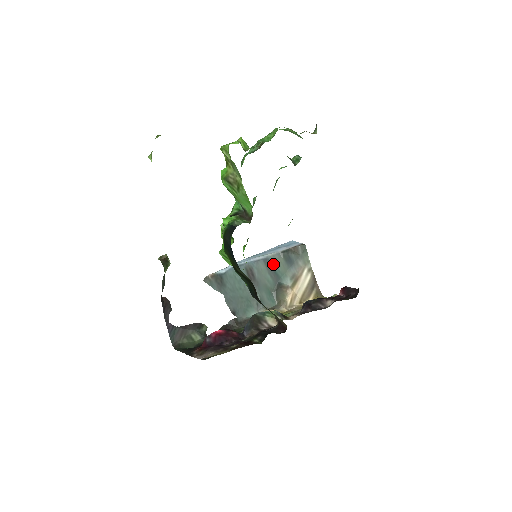
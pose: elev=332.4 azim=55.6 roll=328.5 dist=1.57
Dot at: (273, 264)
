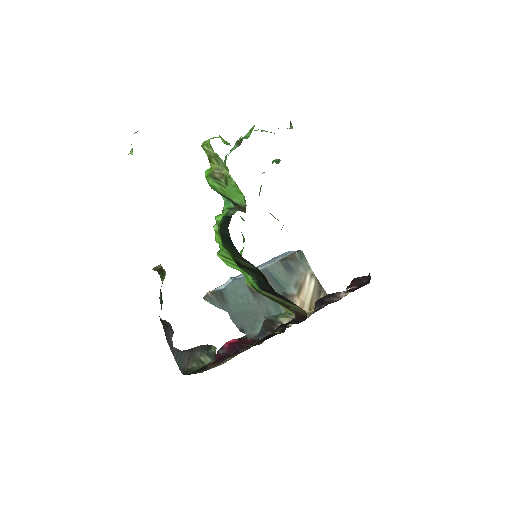
Dot at: (273, 274)
